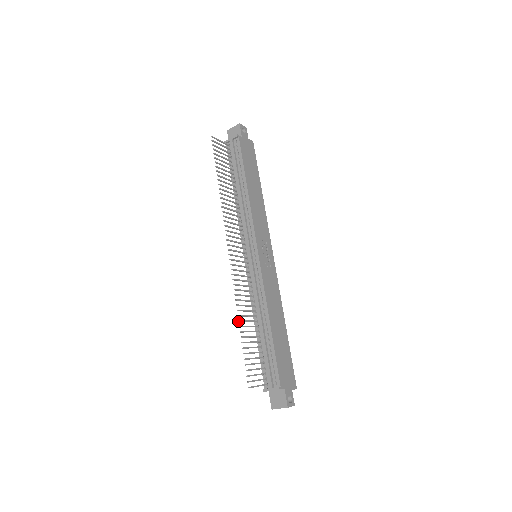
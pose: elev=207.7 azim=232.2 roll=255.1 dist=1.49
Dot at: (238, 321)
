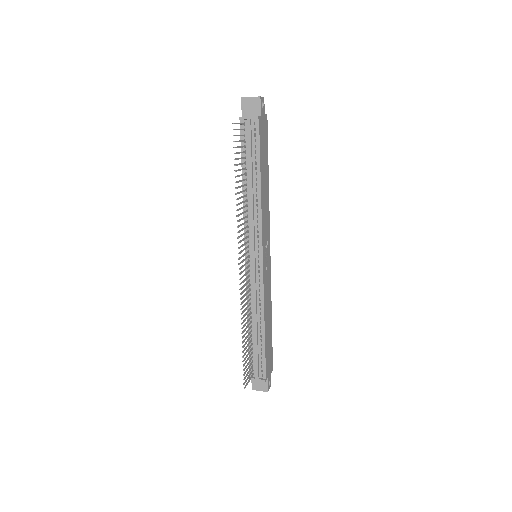
Dot at: occluded
